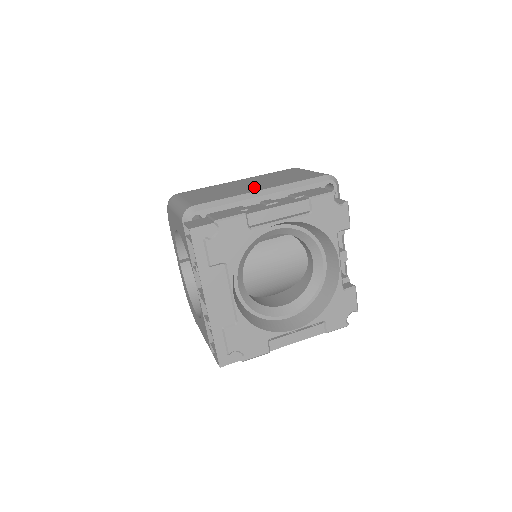
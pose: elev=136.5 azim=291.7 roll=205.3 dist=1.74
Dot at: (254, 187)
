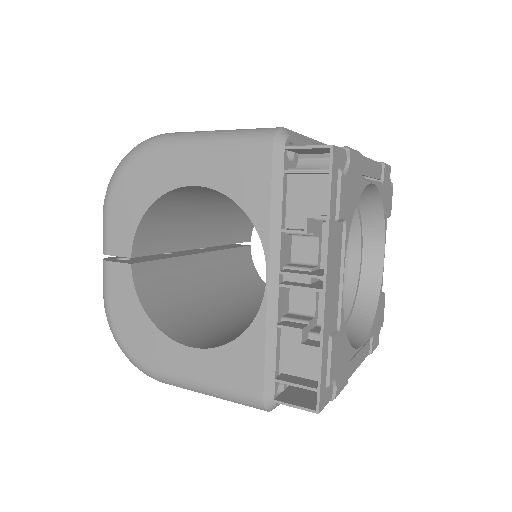
Dot at: occluded
